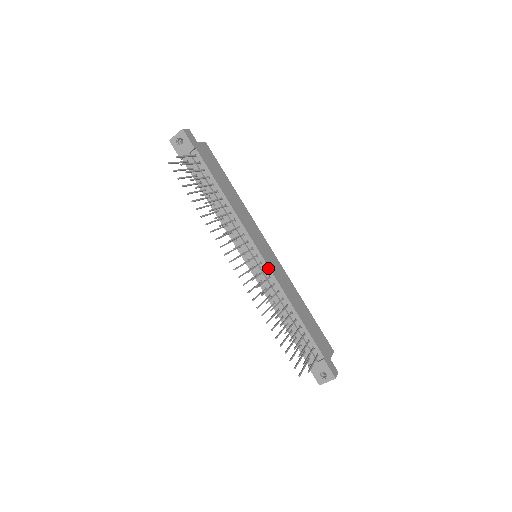
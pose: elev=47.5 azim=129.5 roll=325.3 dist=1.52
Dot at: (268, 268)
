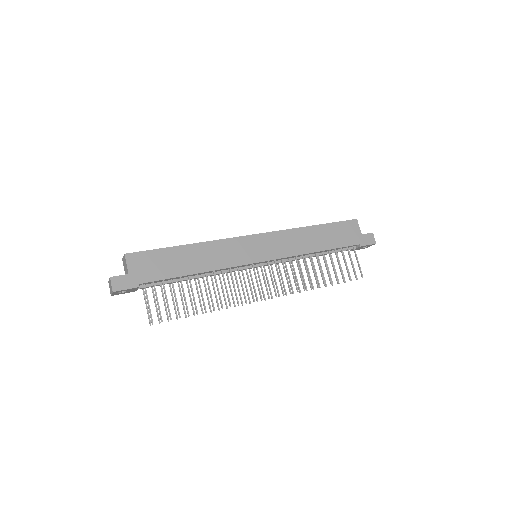
Dot at: occluded
